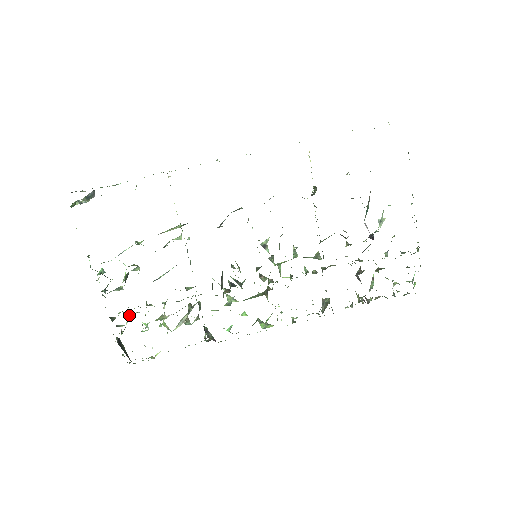
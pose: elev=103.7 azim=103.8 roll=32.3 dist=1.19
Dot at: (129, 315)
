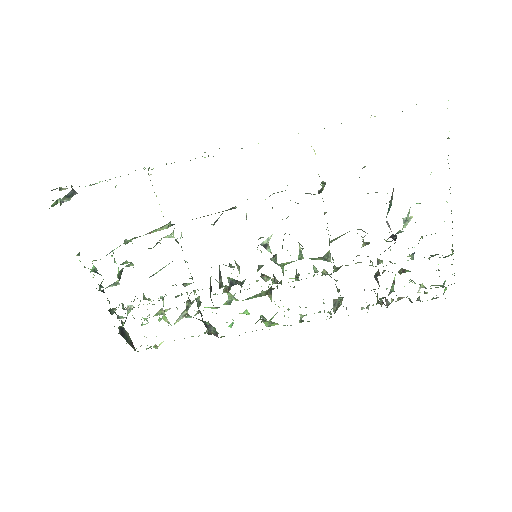
Dot at: (128, 309)
